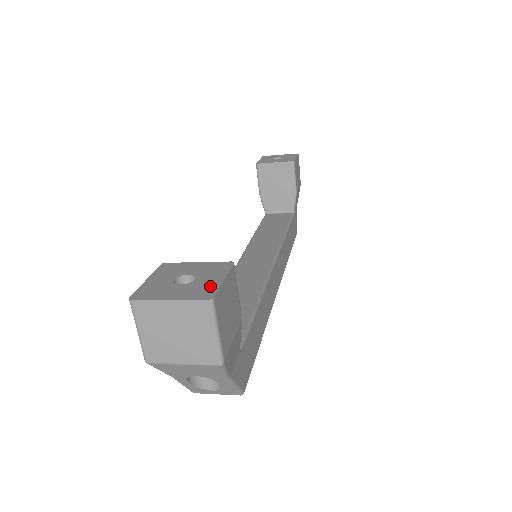
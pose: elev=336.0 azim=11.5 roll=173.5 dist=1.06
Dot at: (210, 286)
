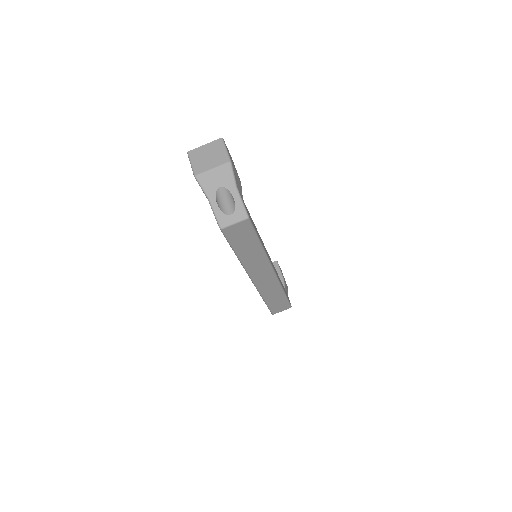
Dot at: occluded
